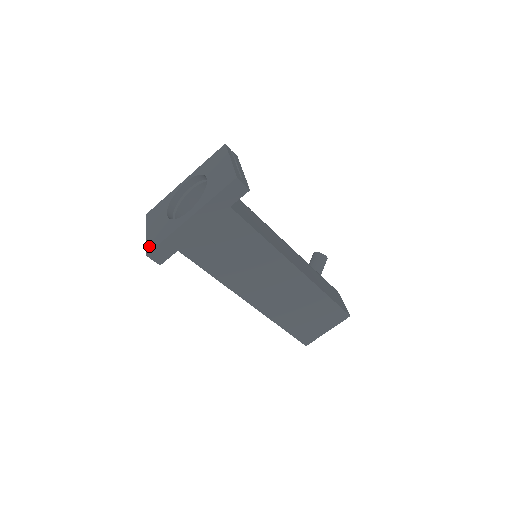
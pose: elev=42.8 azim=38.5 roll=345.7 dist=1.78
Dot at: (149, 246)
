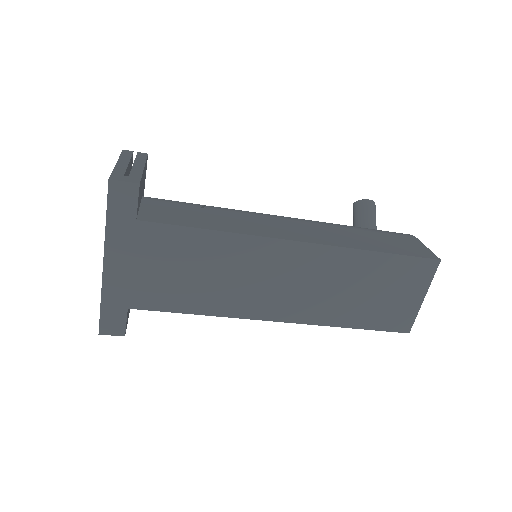
Dot at: occluded
